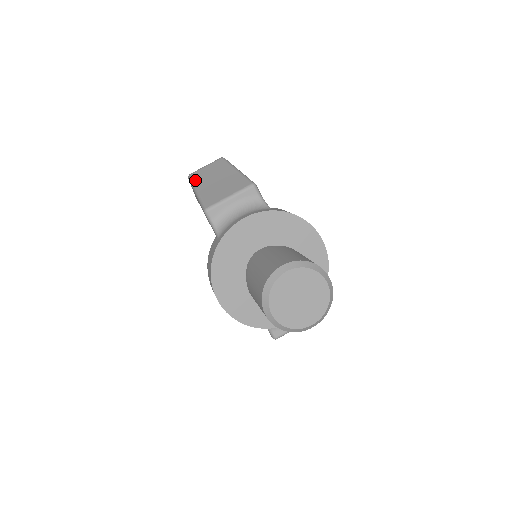
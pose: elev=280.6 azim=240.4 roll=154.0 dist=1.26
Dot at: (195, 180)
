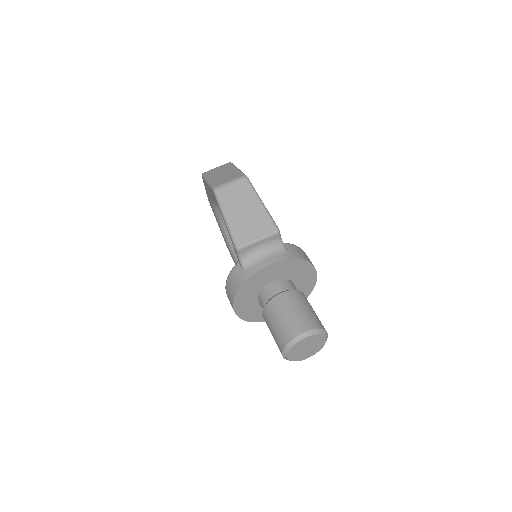
Dot at: (223, 202)
